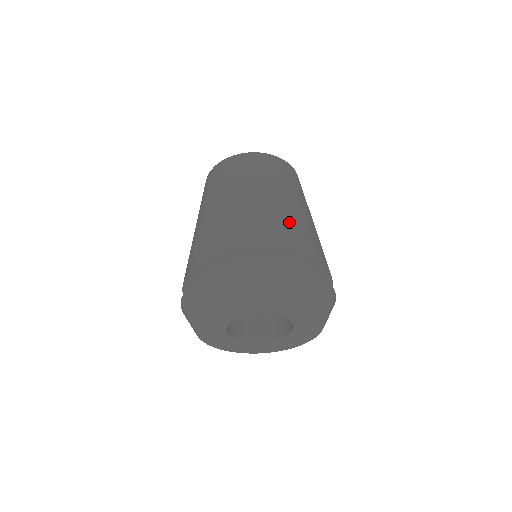
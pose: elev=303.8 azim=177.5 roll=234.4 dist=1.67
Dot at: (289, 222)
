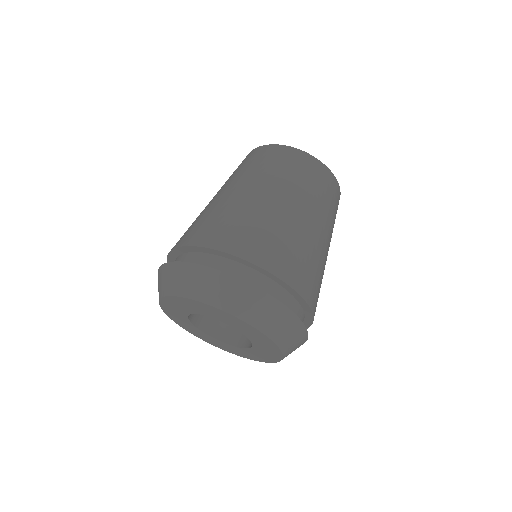
Dot at: (282, 236)
